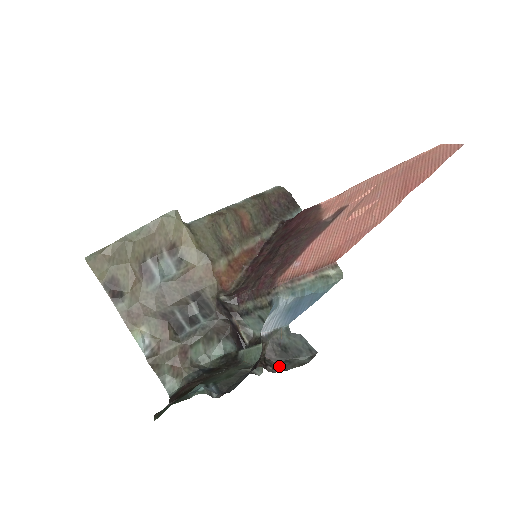
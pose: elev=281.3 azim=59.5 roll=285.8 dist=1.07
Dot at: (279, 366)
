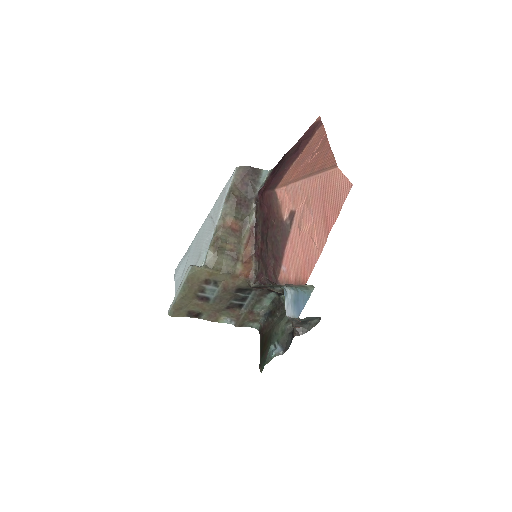
Dot at: (305, 329)
